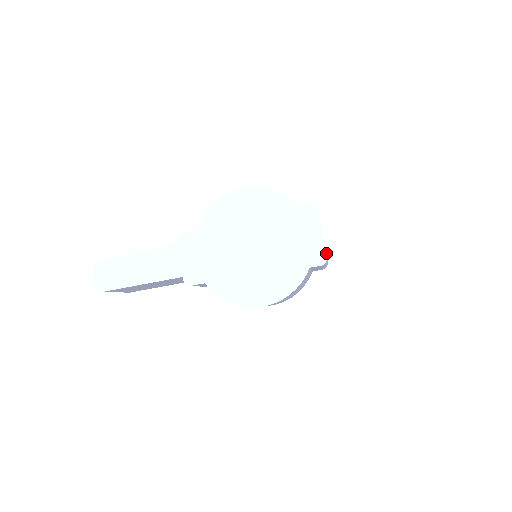
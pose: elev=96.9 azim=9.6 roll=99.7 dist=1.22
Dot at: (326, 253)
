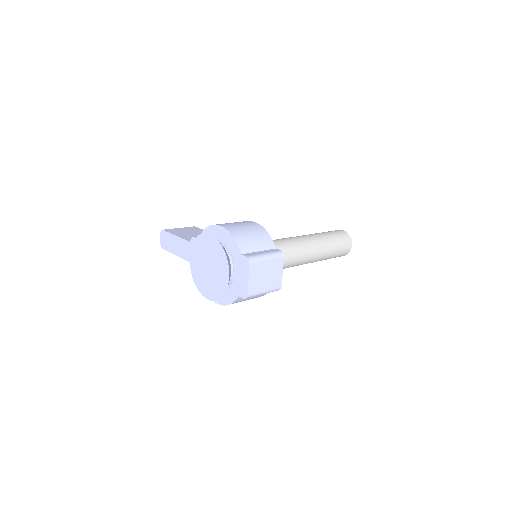
Dot at: (247, 293)
